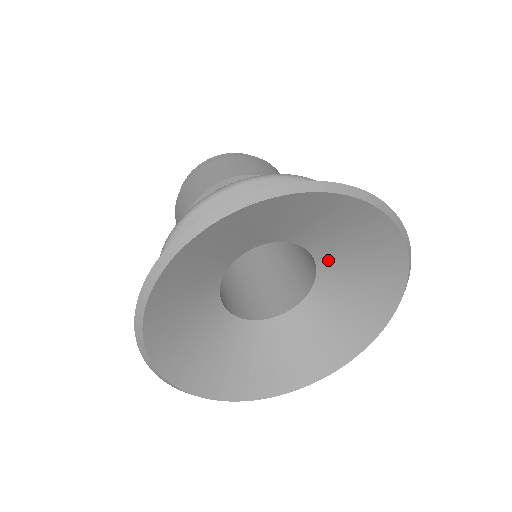
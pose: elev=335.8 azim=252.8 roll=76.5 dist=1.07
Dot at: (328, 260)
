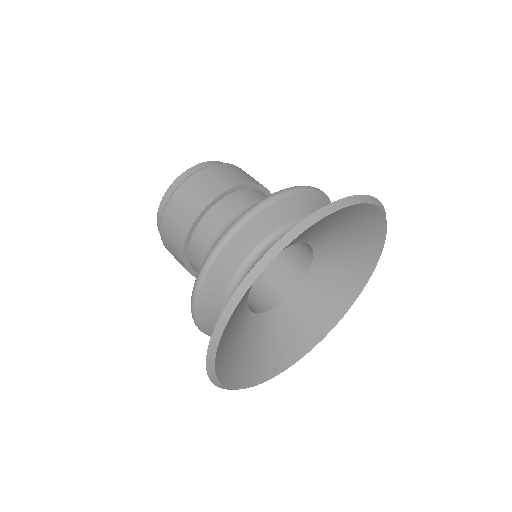
Dot at: (321, 242)
